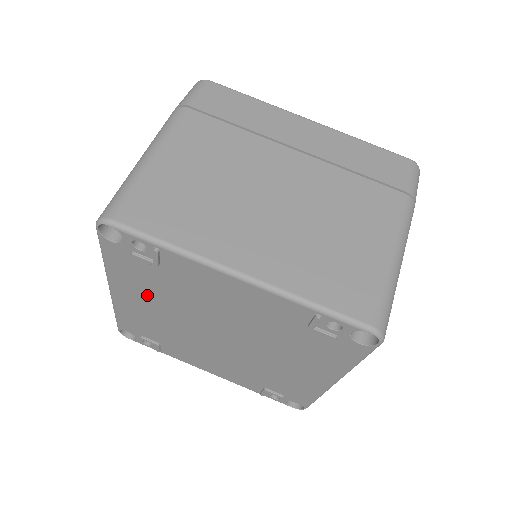
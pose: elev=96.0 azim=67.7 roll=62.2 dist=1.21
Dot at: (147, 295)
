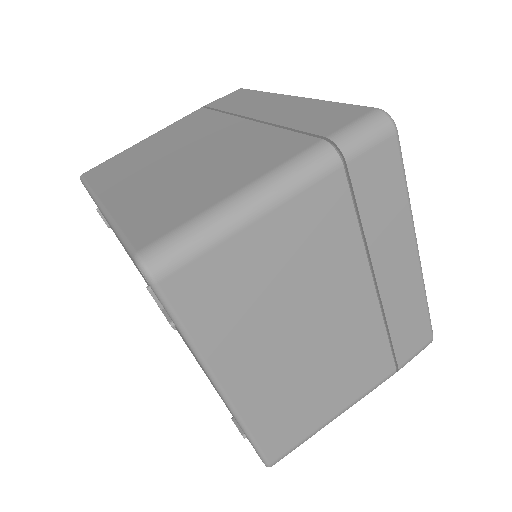
Dot at: occluded
